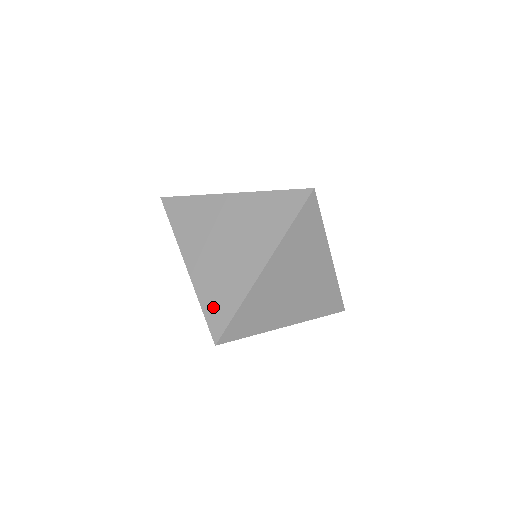
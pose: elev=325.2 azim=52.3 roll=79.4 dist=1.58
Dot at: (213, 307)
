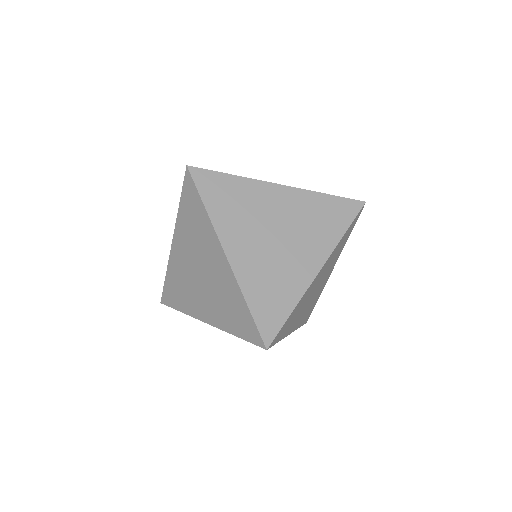
Dot at: (170, 288)
